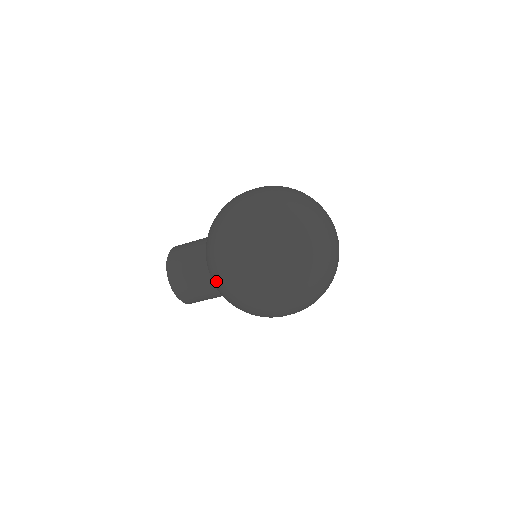
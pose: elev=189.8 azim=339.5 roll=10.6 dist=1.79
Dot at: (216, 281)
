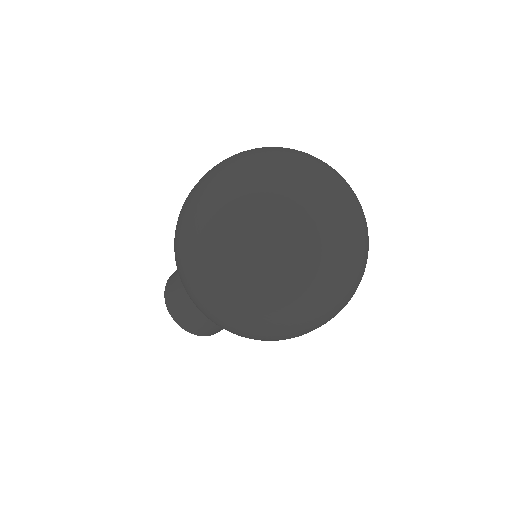
Dot at: occluded
